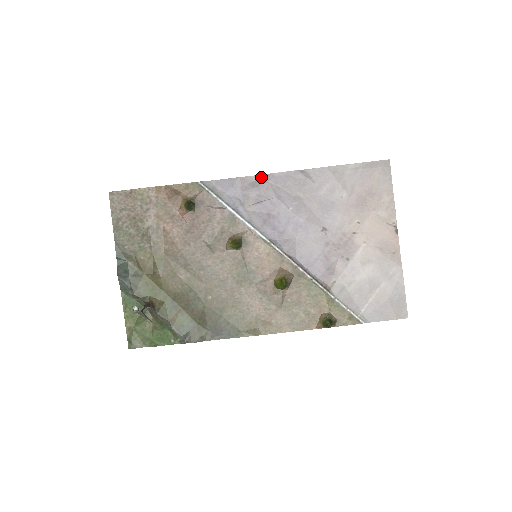
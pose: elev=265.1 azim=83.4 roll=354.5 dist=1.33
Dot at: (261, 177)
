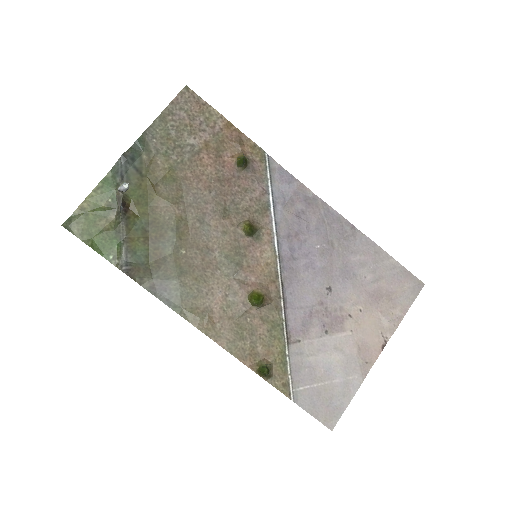
Dot at: (318, 199)
